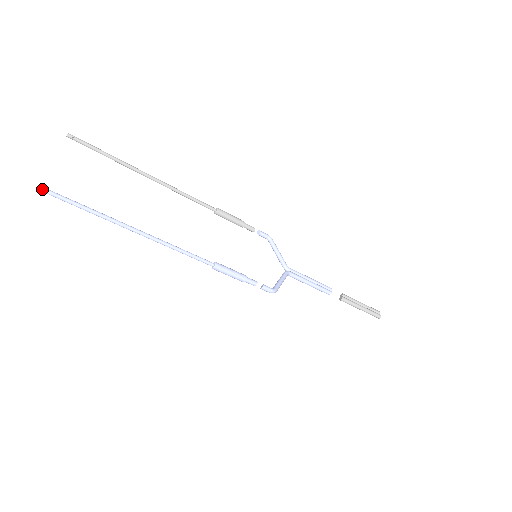
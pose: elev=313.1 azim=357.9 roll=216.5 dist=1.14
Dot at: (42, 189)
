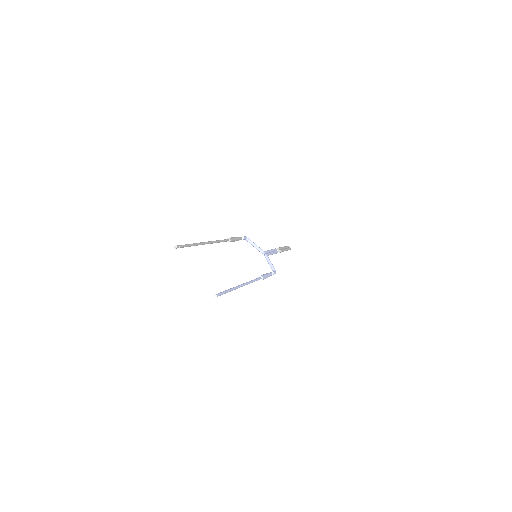
Dot at: (217, 296)
